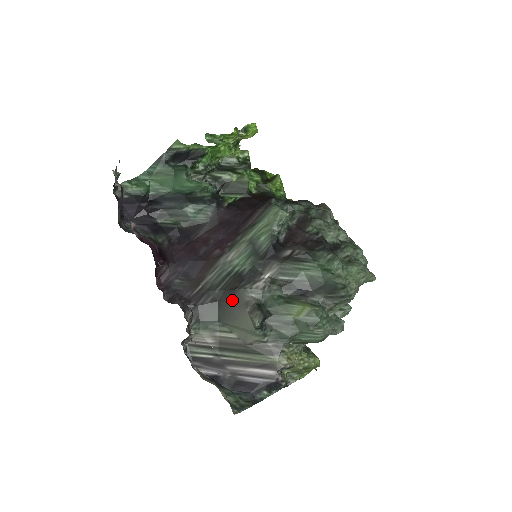
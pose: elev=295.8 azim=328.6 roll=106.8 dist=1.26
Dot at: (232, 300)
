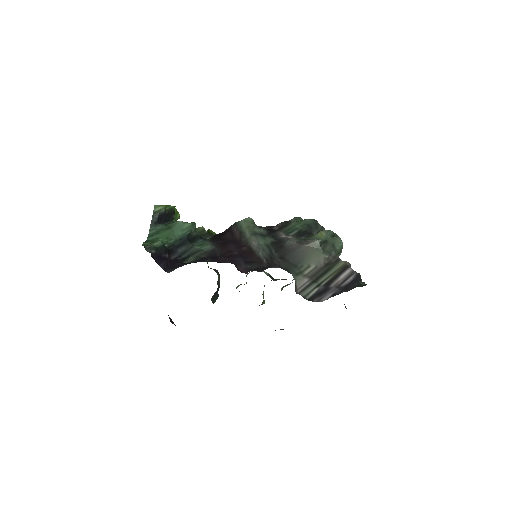
Dot at: (289, 250)
